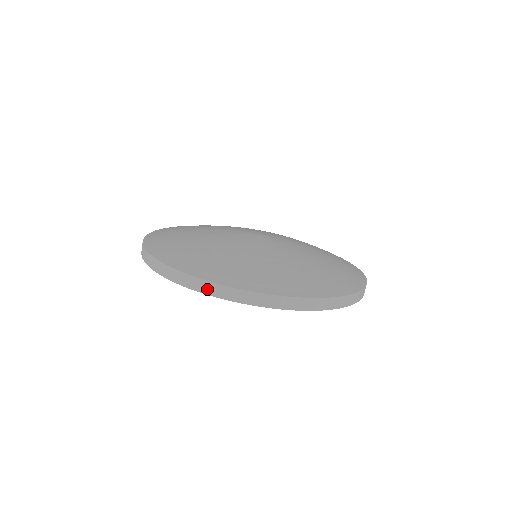
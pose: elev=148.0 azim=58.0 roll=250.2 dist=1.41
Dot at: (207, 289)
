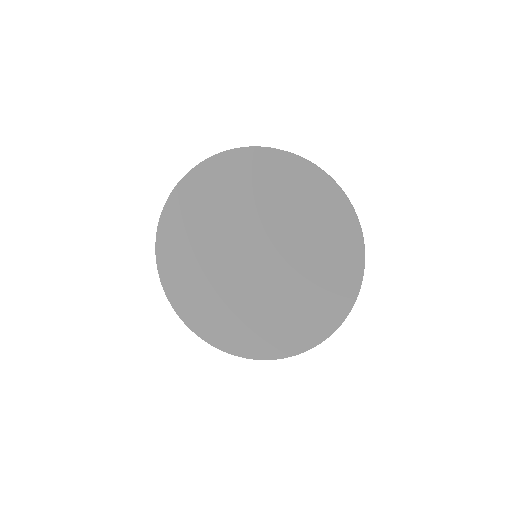
Dot at: (269, 147)
